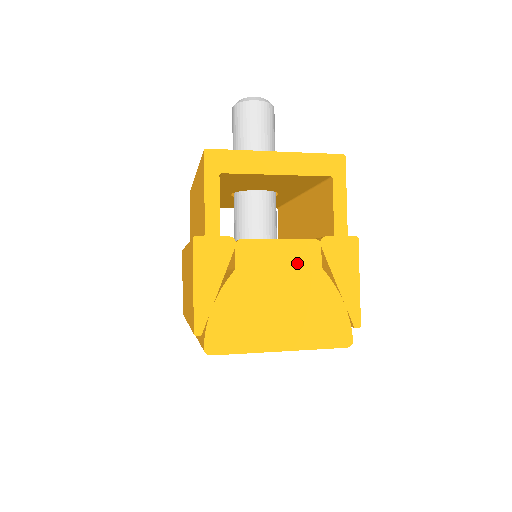
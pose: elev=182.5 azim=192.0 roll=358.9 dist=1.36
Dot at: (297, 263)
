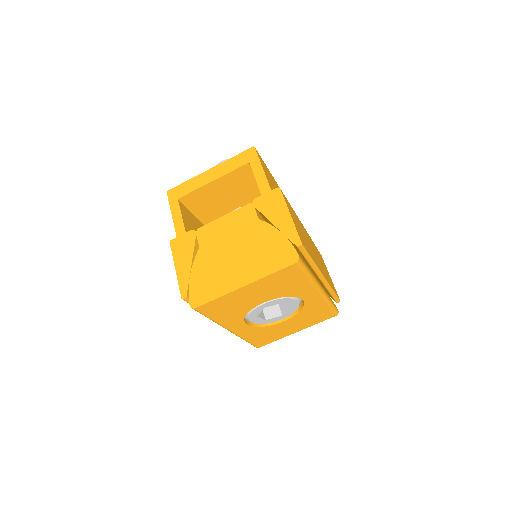
Dot at: (240, 224)
